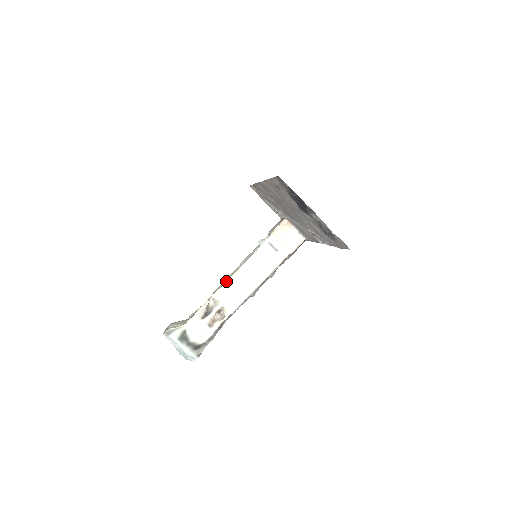
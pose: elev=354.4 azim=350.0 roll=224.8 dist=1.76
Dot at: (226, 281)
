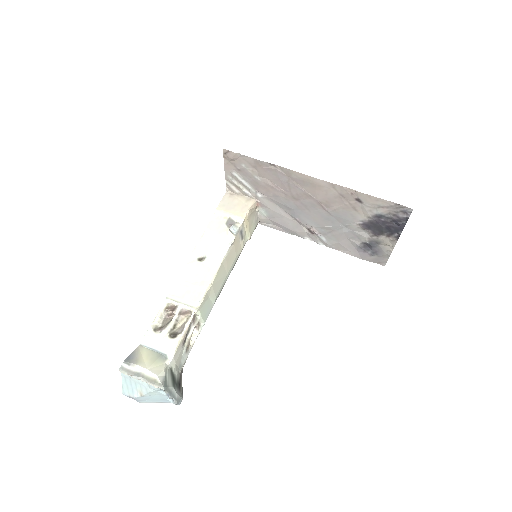
Dot at: (208, 287)
